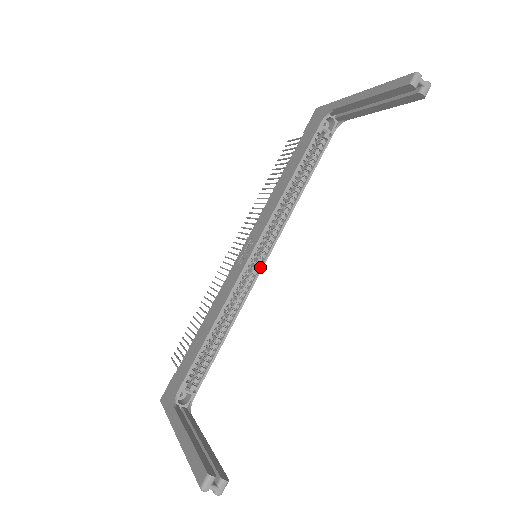
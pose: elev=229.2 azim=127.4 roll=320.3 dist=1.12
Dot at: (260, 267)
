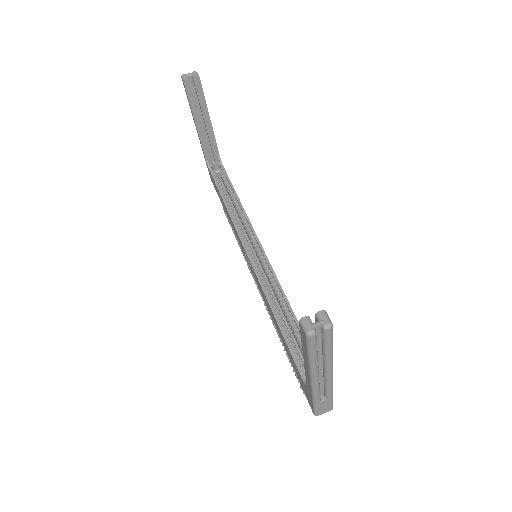
Dot at: (263, 255)
